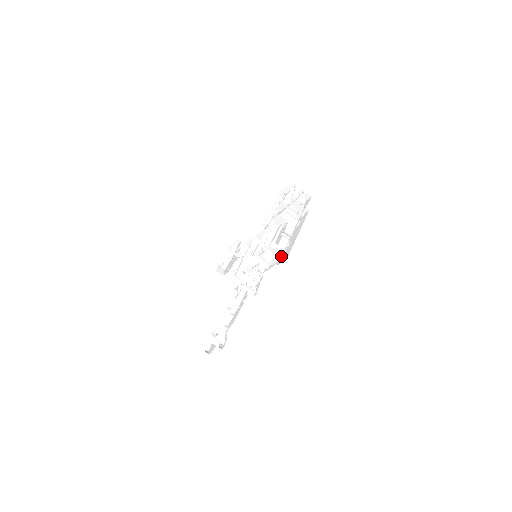
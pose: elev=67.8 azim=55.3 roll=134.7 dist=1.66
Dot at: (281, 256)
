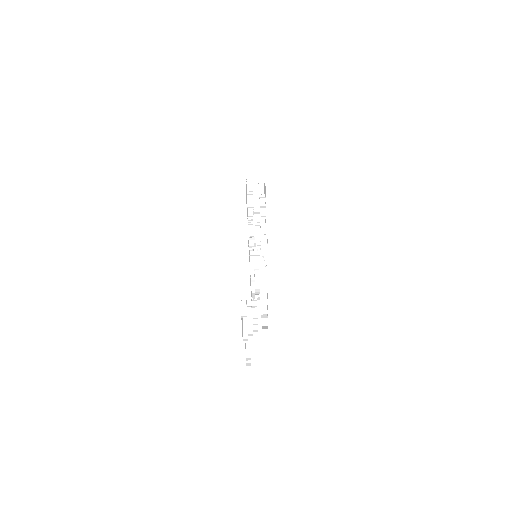
Dot at: (258, 186)
